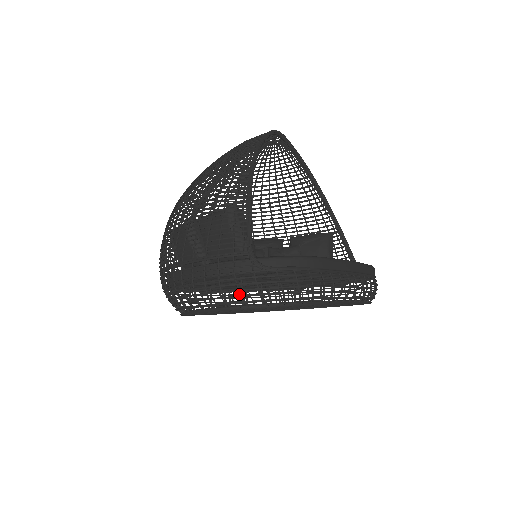
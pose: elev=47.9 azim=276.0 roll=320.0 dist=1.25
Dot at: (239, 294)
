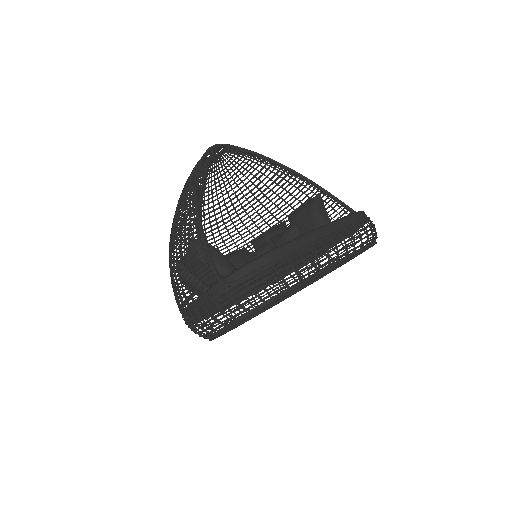
Dot at: occluded
